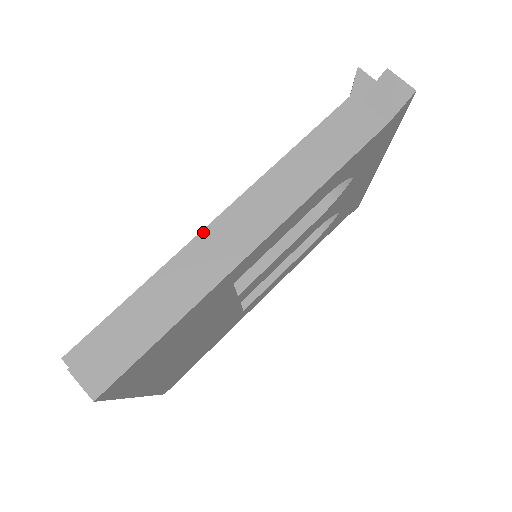
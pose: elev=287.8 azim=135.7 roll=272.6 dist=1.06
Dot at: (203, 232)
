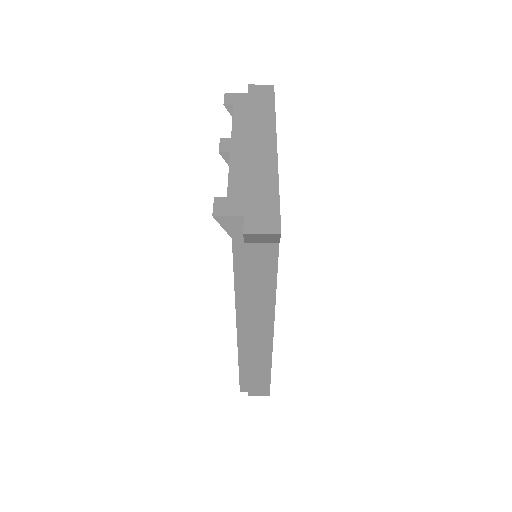
Dot at: (238, 340)
